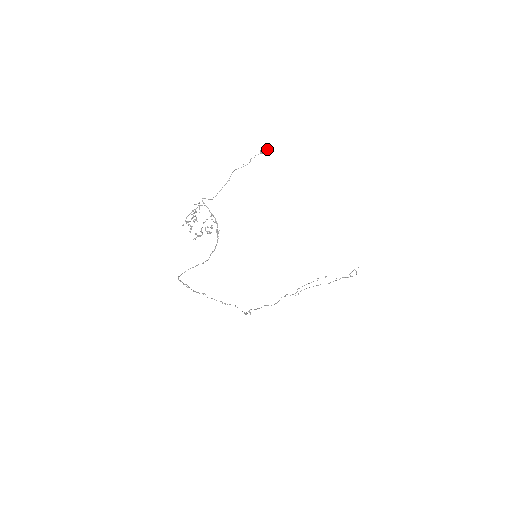
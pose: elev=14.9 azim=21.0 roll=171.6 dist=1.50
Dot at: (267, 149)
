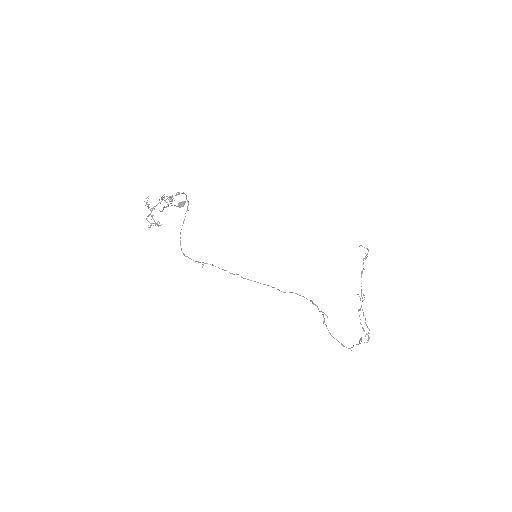
Dot at: occluded
